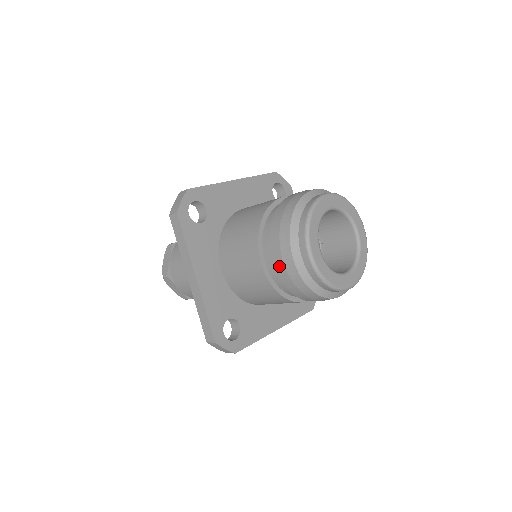
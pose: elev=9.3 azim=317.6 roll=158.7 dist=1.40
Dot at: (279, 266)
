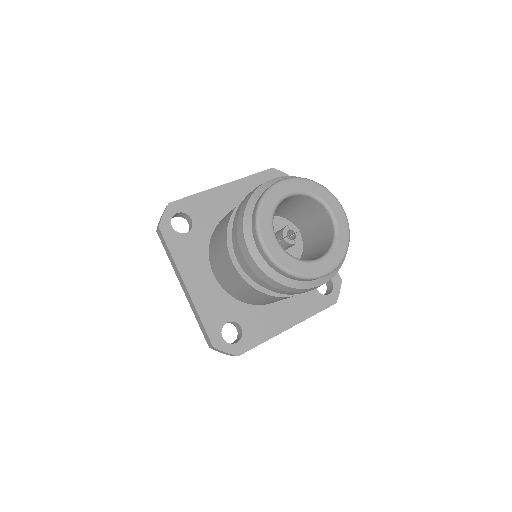
Dot at: (243, 263)
